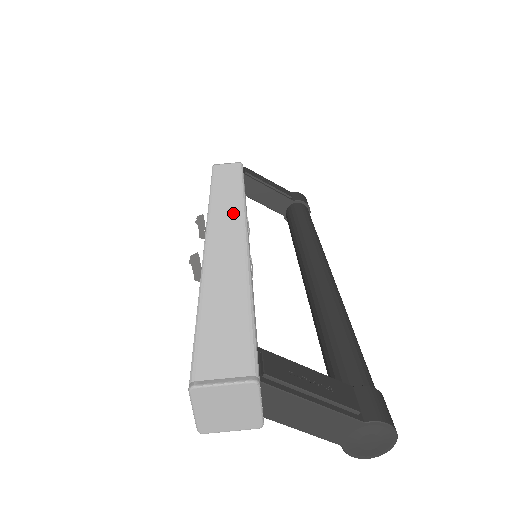
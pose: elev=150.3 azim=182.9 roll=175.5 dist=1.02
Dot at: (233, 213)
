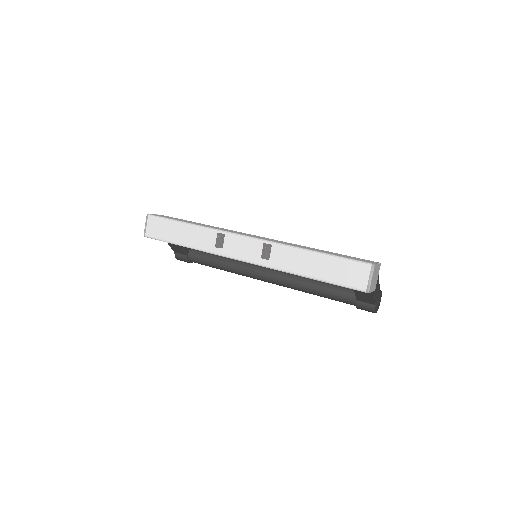
Dot at: occluded
